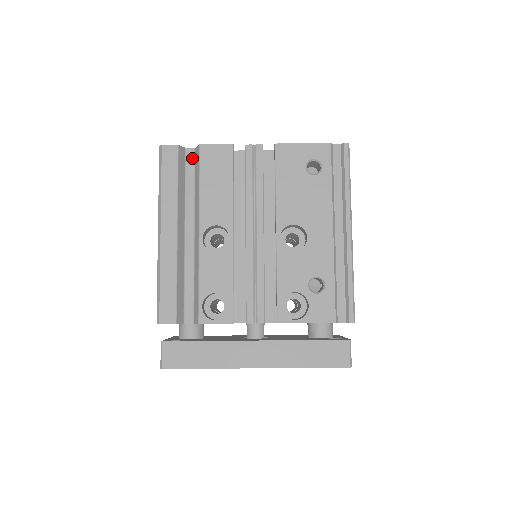
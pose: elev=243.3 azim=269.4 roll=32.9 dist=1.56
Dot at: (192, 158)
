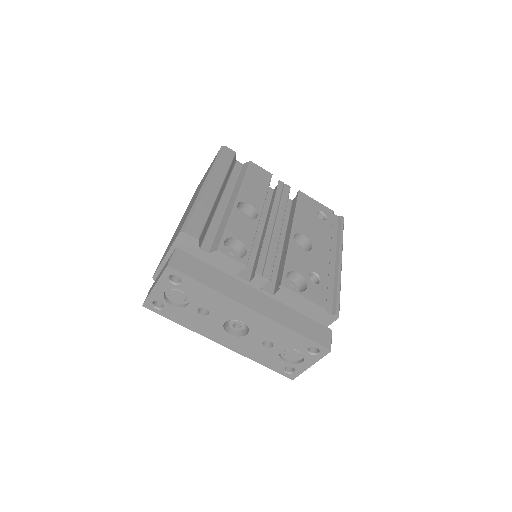
Dot at: (239, 167)
